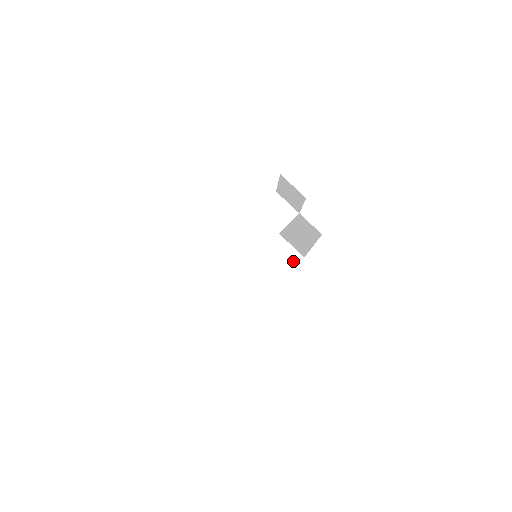
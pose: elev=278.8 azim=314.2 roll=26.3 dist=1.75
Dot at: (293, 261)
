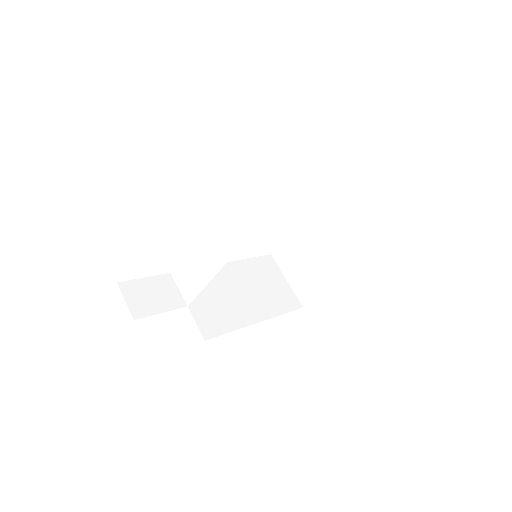
Dot at: (369, 243)
